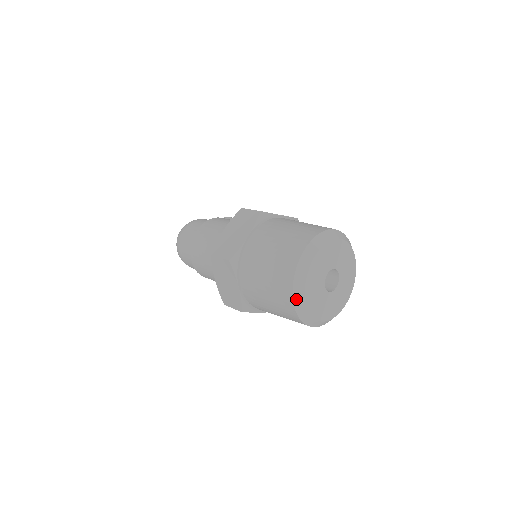
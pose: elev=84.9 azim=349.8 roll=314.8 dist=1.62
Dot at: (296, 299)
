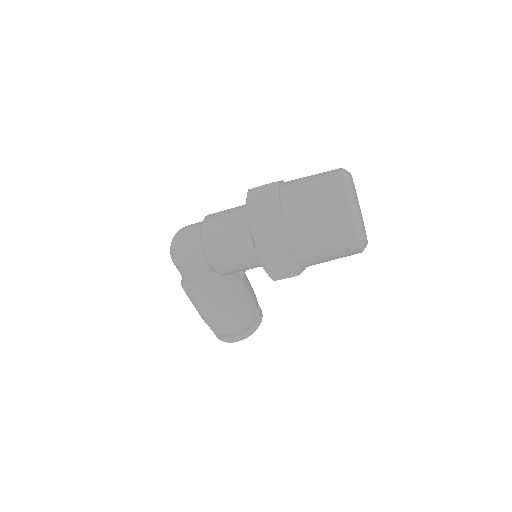
Dot at: (347, 188)
